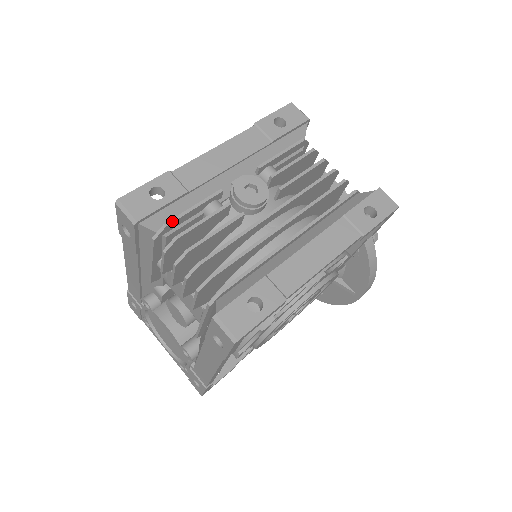
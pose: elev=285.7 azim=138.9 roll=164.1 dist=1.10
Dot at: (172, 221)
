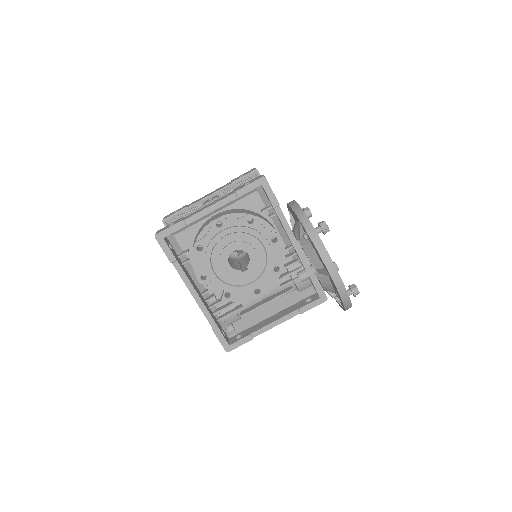
Dot at: (175, 217)
